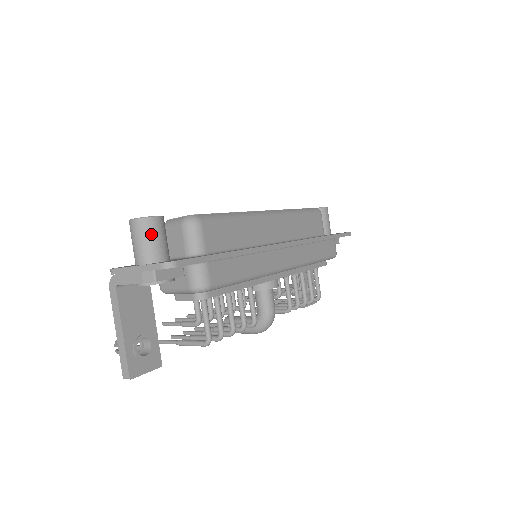
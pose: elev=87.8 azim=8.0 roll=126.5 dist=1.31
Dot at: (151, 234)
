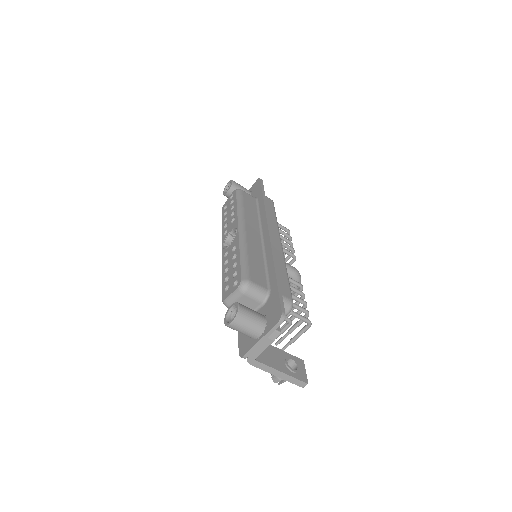
Dot at: (248, 317)
